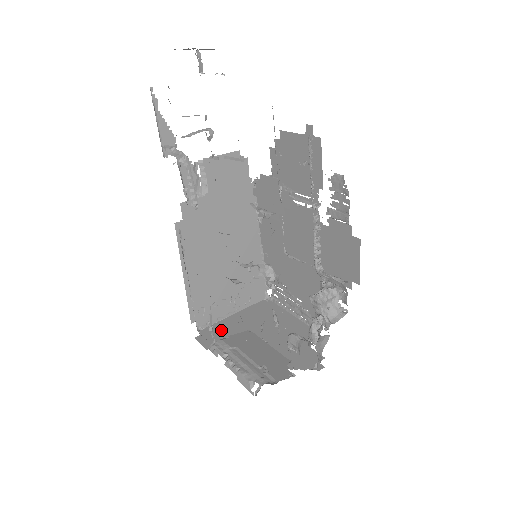
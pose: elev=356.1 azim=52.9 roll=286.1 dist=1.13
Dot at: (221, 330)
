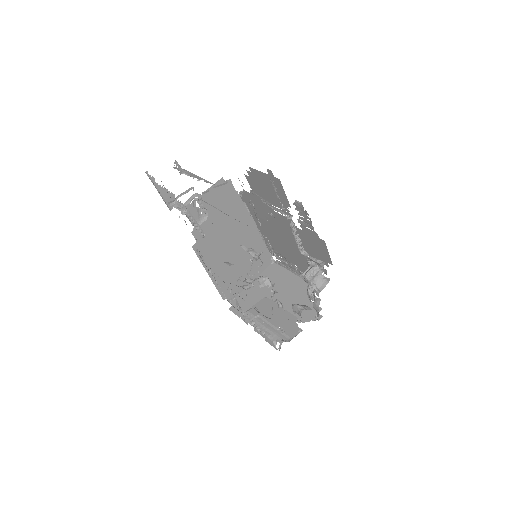
Dot at: (246, 299)
